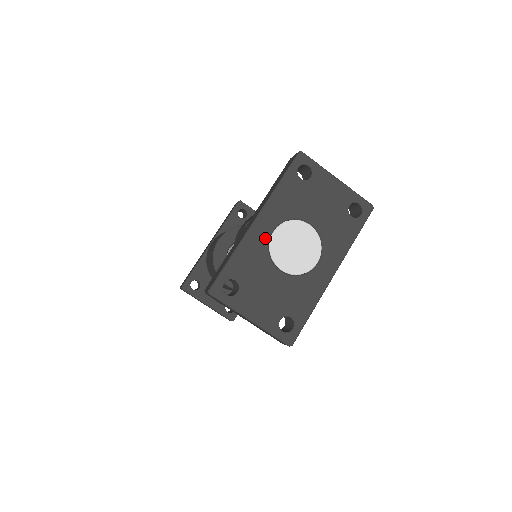
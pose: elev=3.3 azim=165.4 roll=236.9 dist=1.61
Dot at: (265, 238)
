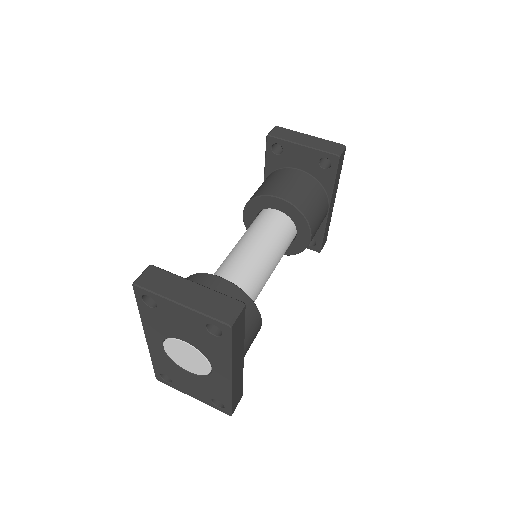
Dot at: (161, 351)
